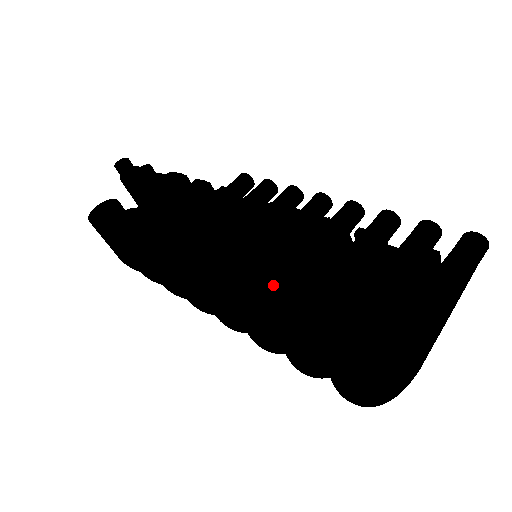
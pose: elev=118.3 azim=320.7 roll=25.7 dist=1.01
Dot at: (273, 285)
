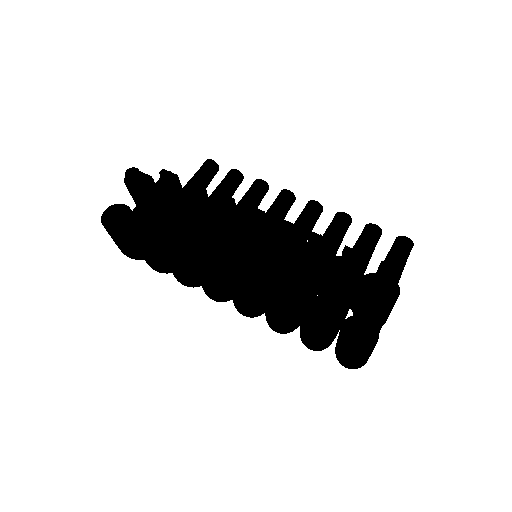
Dot at: (306, 301)
